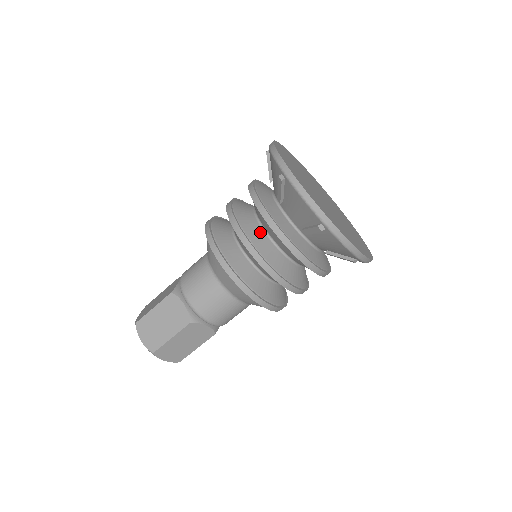
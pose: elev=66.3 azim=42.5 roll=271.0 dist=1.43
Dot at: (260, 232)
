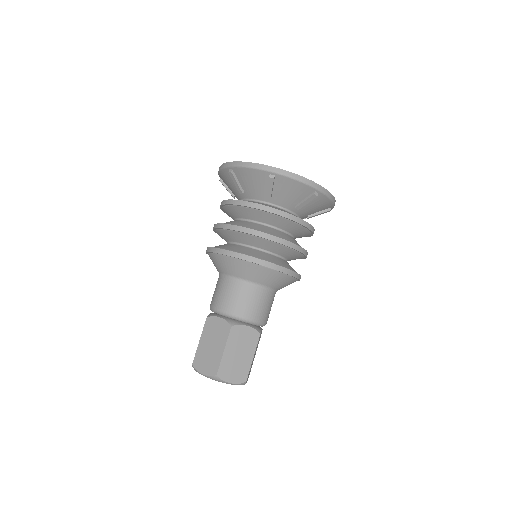
Dot at: (241, 222)
